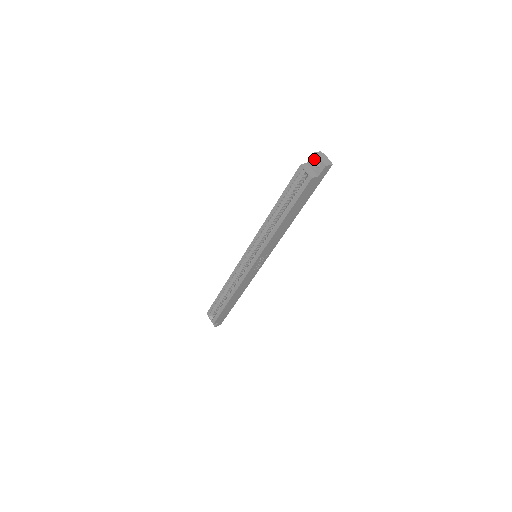
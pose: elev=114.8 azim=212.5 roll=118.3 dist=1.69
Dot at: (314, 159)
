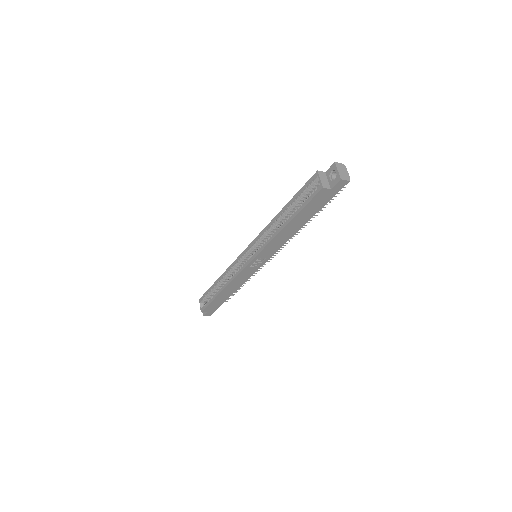
Dot at: (333, 169)
